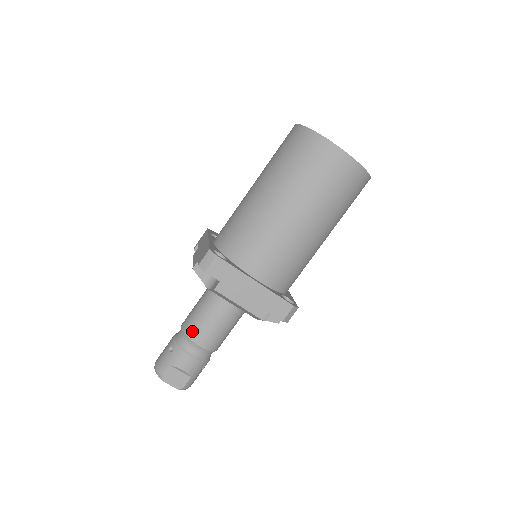
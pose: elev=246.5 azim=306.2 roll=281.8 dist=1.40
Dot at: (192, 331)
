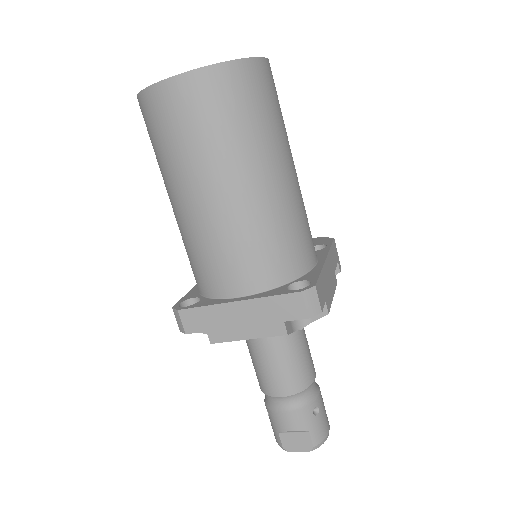
Dot at: (262, 386)
